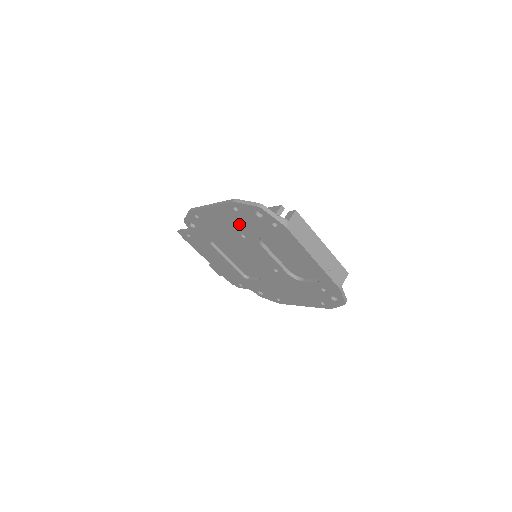
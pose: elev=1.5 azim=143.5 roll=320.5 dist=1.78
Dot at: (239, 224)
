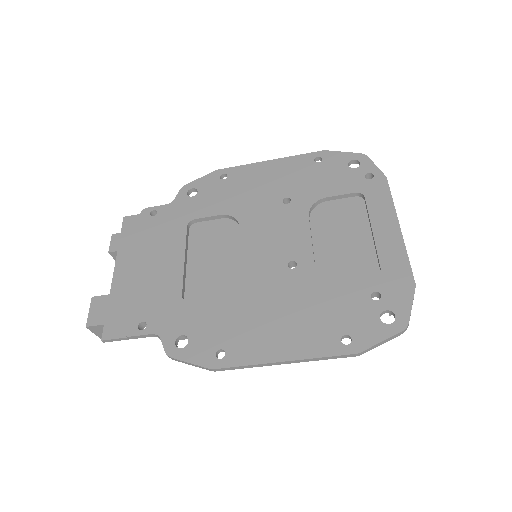
Dot at: (300, 181)
